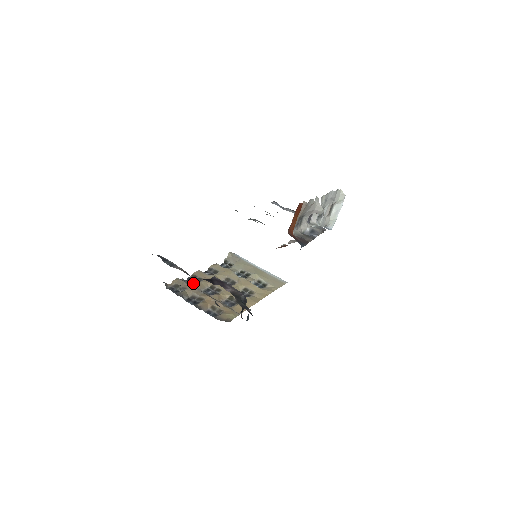
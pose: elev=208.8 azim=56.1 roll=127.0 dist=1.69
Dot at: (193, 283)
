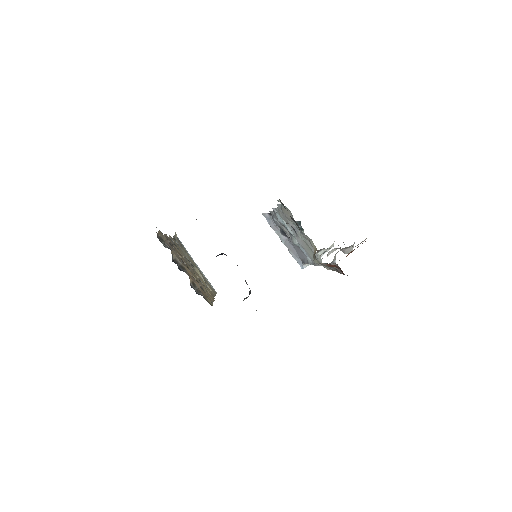
Dot at: occluded
